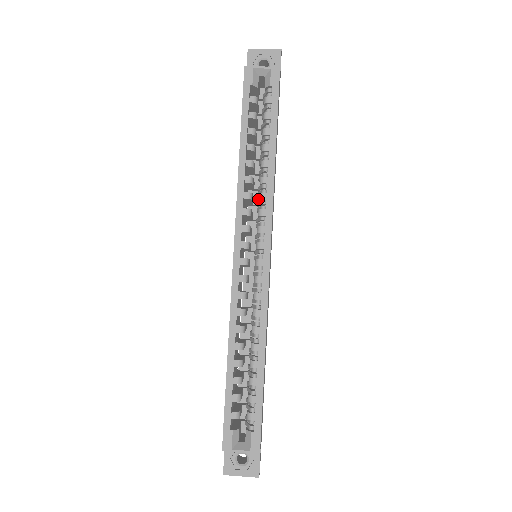
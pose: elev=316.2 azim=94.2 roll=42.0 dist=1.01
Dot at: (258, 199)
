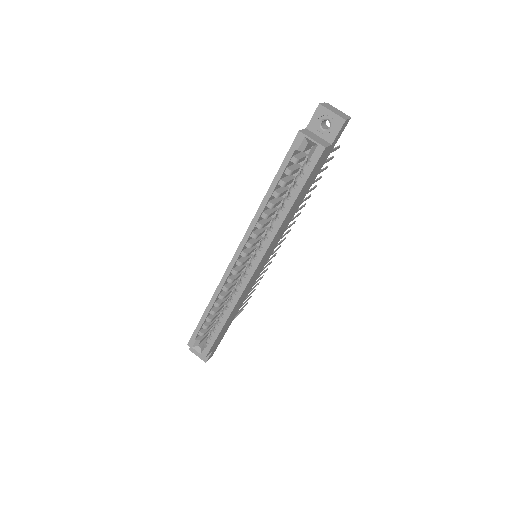
Dot at: occluded
